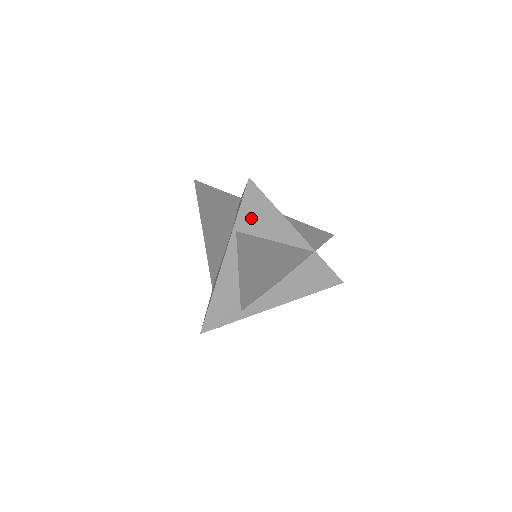
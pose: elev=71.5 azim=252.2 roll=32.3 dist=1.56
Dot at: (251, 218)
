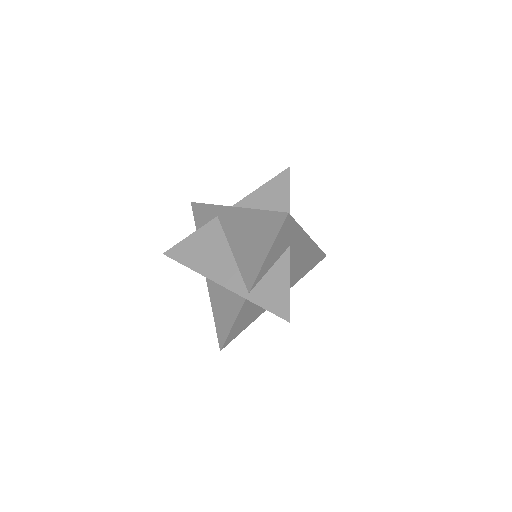
Dot at: occluded
